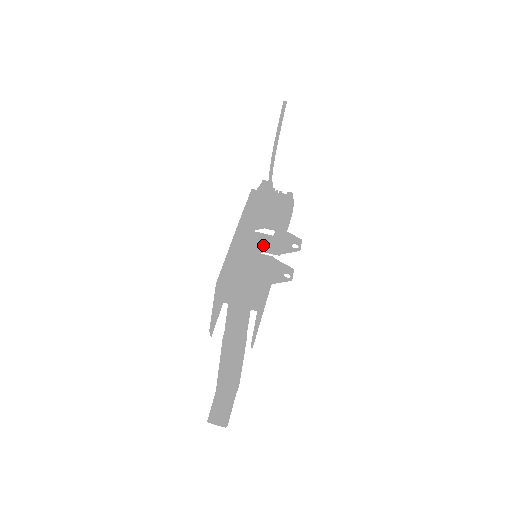
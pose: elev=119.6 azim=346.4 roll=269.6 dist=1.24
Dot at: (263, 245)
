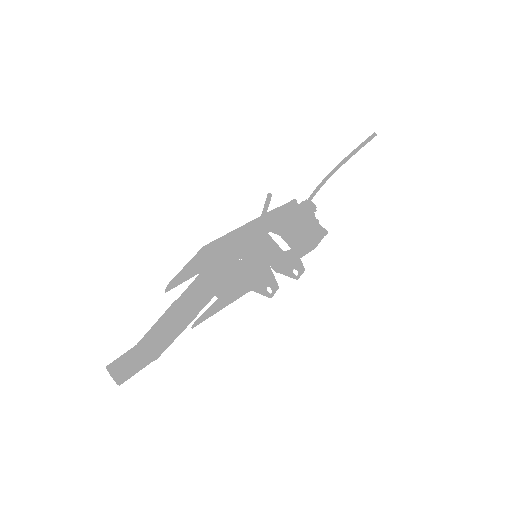
Dot at: (269, 254)
